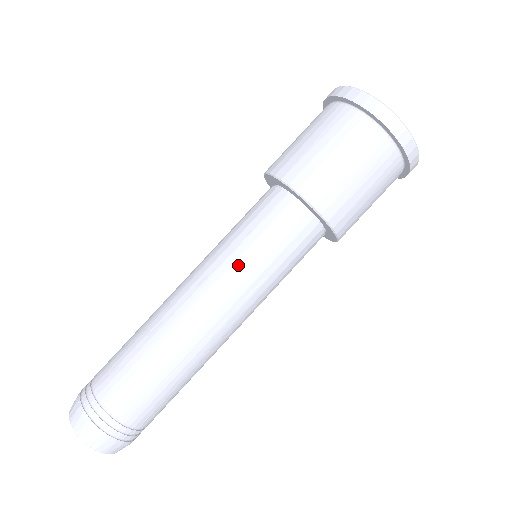
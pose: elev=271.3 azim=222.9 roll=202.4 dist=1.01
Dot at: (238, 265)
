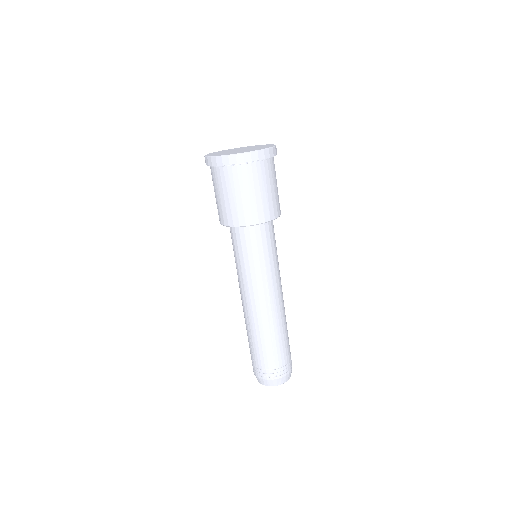
Dot at: (248, 274)
